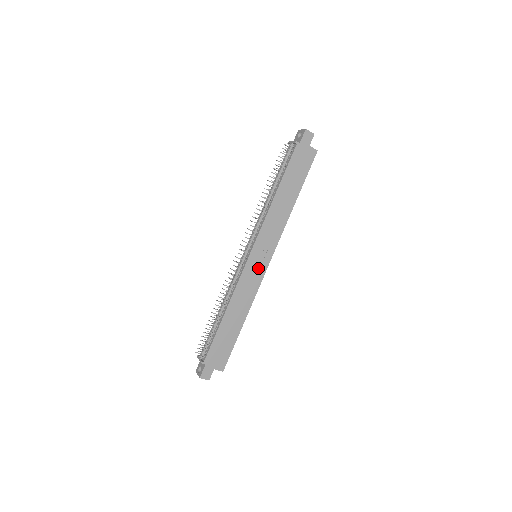
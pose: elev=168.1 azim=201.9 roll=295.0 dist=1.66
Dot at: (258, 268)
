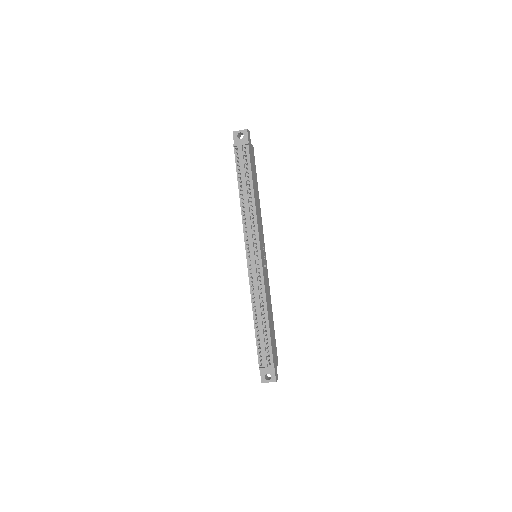
Dot at: (264, 264)
